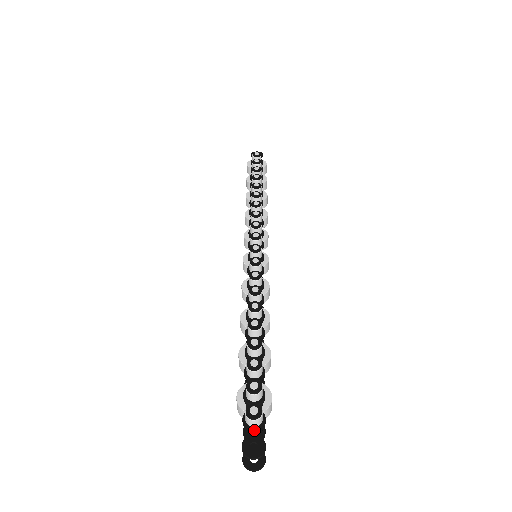
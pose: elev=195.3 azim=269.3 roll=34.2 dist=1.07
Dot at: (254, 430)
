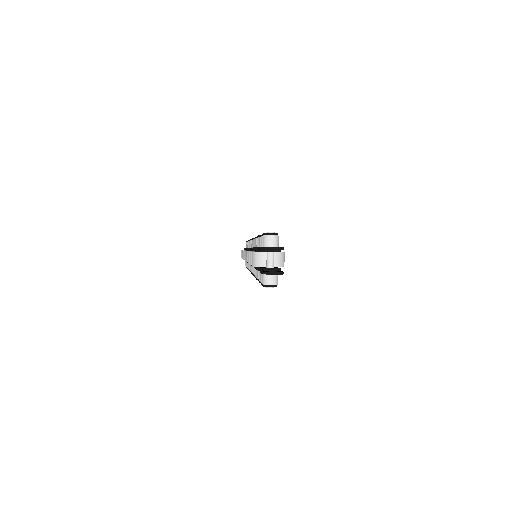
Dot at: occluded
